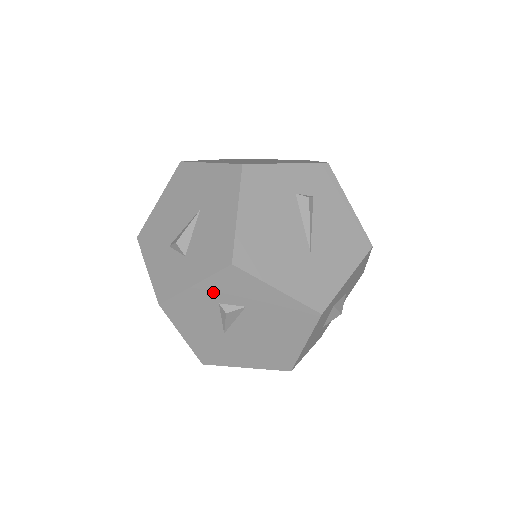
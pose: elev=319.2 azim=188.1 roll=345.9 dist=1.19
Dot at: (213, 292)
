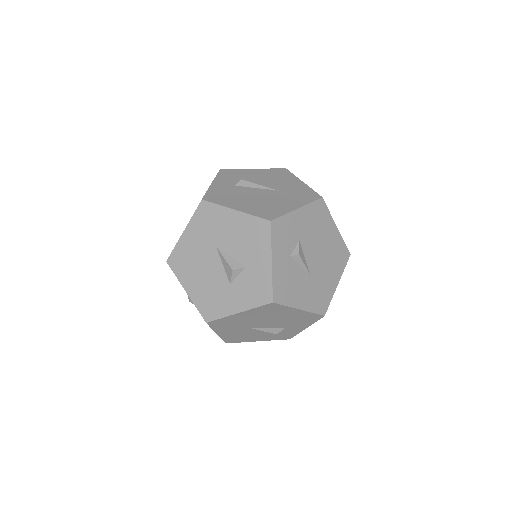
Dot at: (281, 253)
